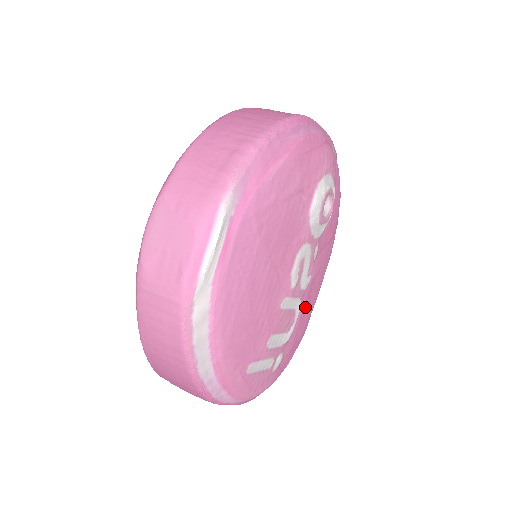
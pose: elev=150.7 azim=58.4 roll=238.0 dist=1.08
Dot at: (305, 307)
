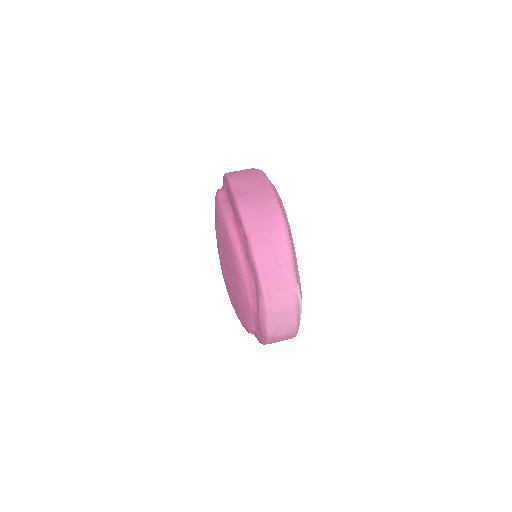
Dot at: occluded
